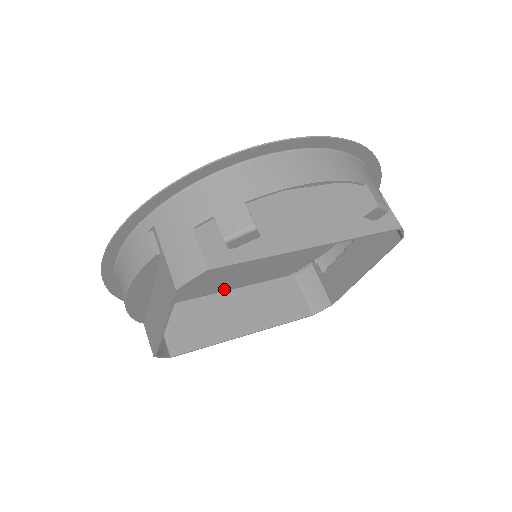
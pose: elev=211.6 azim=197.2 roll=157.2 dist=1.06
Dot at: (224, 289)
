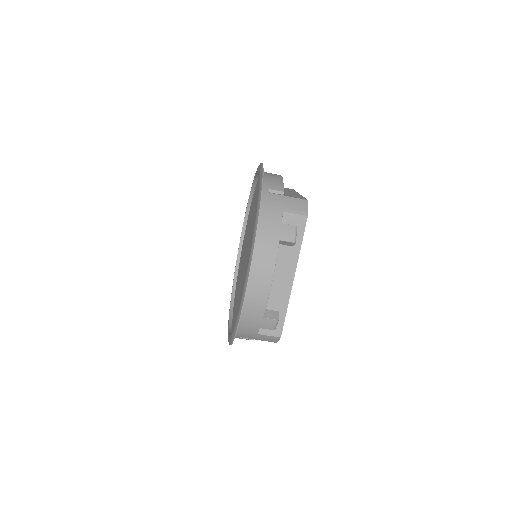
Dot at: occluded
